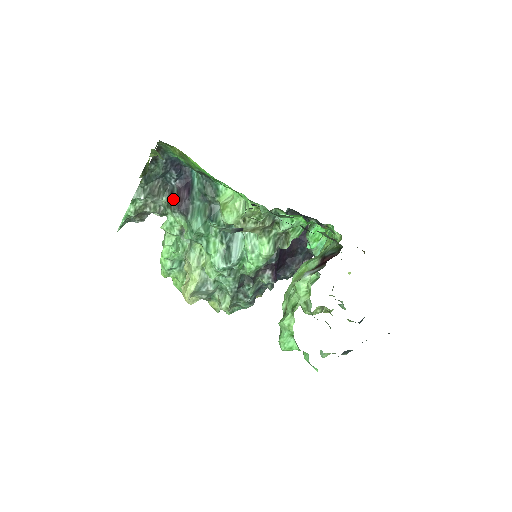
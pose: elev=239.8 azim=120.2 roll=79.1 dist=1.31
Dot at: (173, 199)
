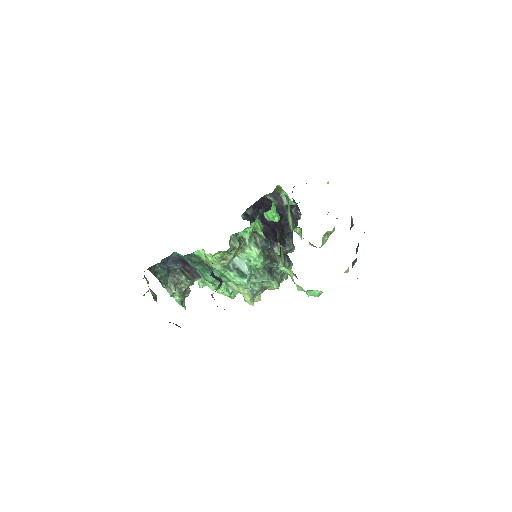
Dot at: (187, 275)
